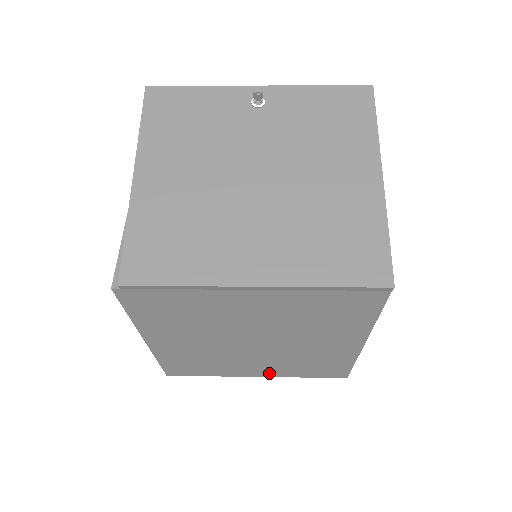
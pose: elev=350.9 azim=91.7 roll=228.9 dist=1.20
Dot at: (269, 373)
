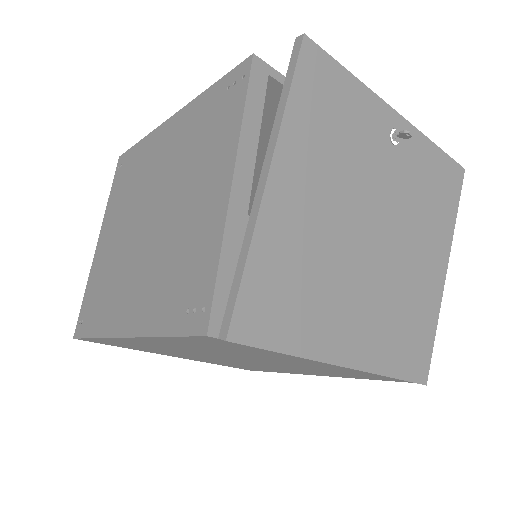
Dot at: (192, 359)
